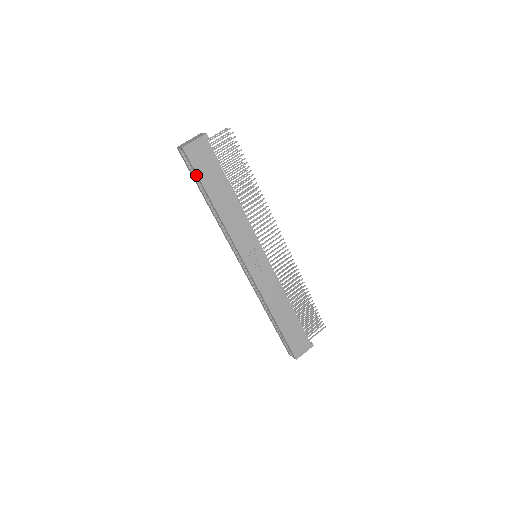
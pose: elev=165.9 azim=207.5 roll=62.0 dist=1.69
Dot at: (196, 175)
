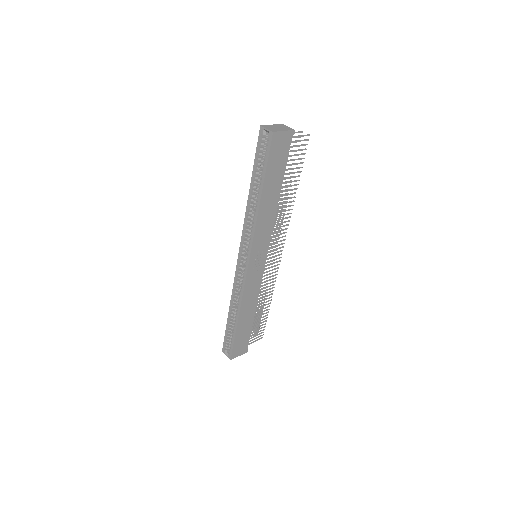
Dot at: (265, 162)
